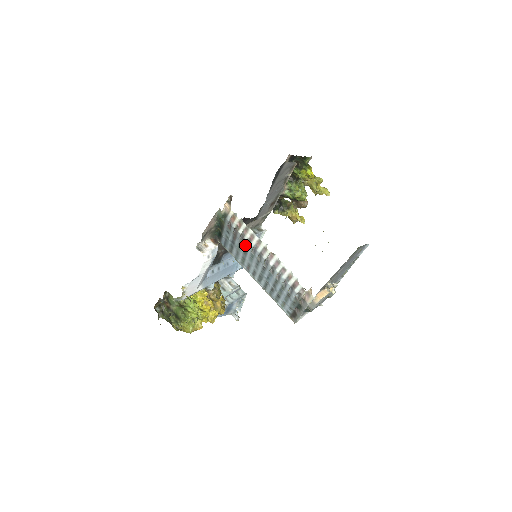
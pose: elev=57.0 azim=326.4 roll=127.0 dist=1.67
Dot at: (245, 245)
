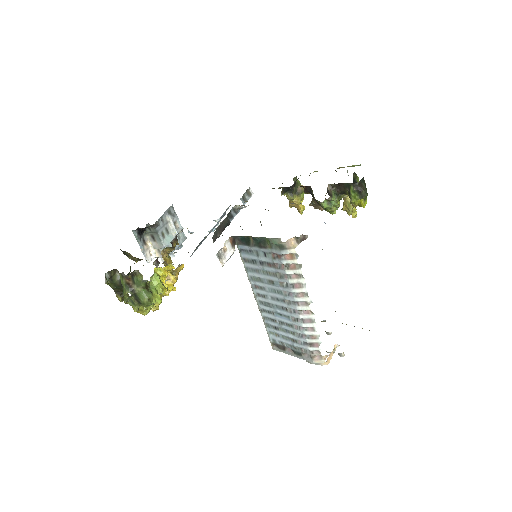
Dot at: (280, 281)
